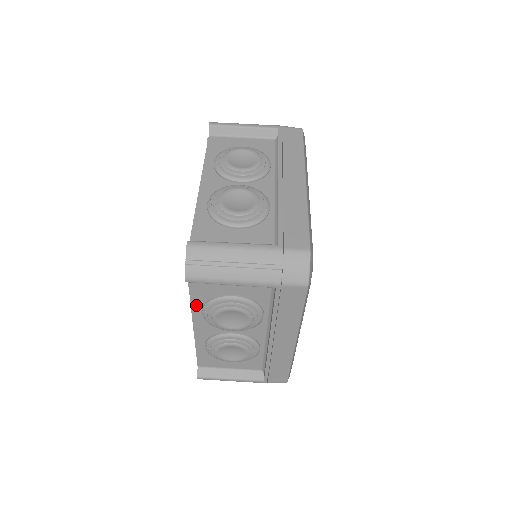
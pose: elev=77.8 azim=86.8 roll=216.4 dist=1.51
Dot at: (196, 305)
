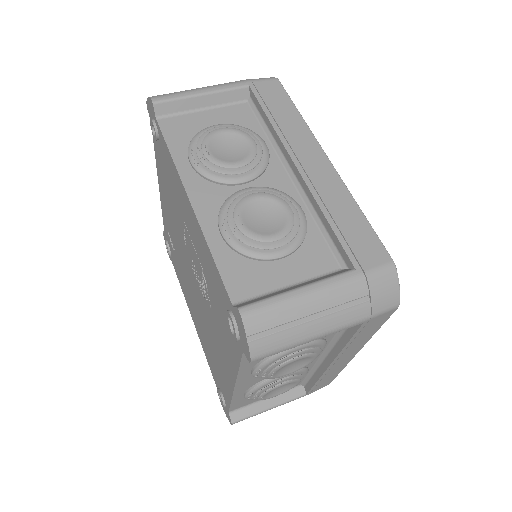
Dot at: (179, 156)
